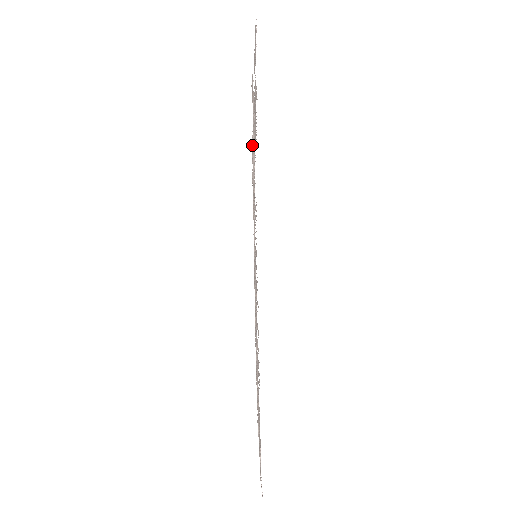
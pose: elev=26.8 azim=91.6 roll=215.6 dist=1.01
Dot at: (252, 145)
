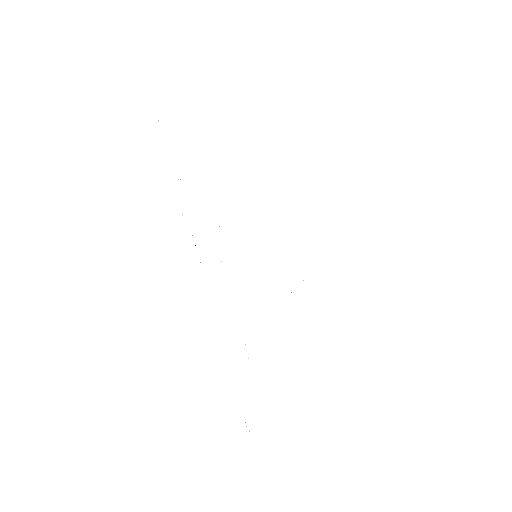
Dot at: occluded
